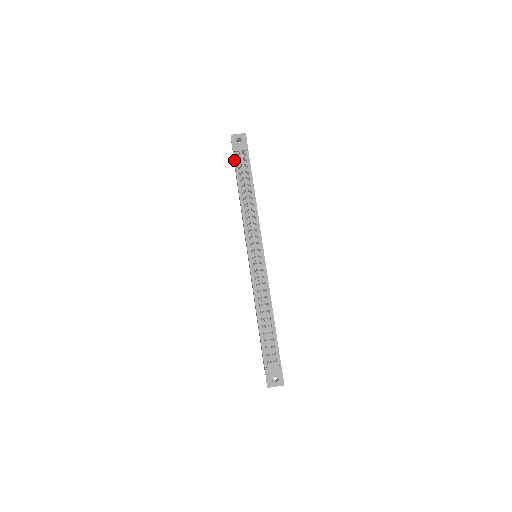
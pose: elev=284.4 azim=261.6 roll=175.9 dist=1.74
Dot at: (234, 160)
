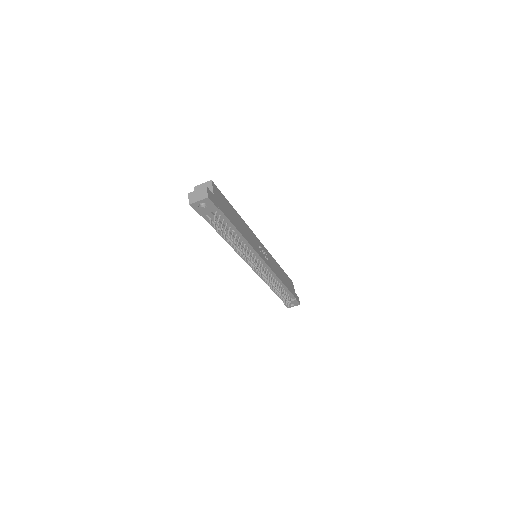
Dot at: (205, 219)
